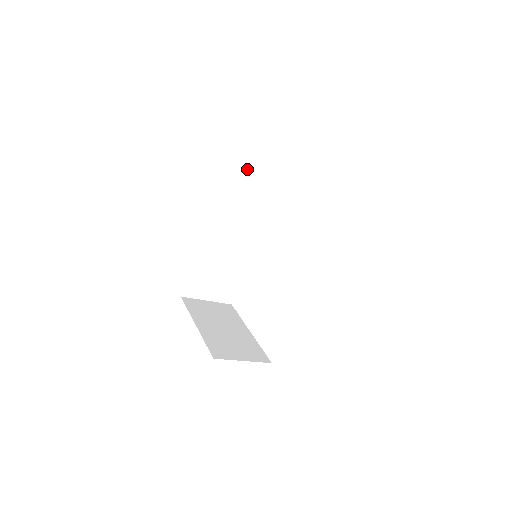
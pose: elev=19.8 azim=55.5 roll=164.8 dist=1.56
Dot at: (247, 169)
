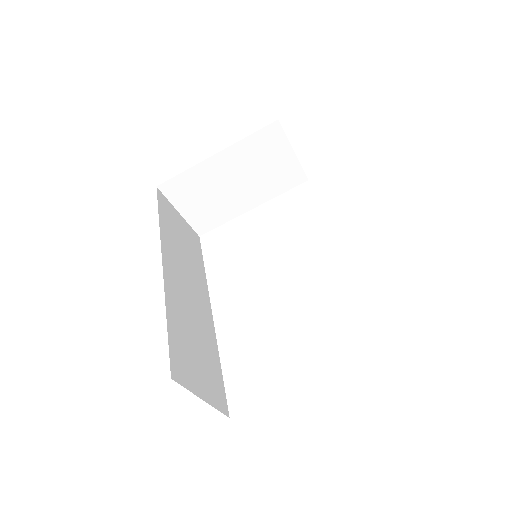
Dot at: (169, 212)
